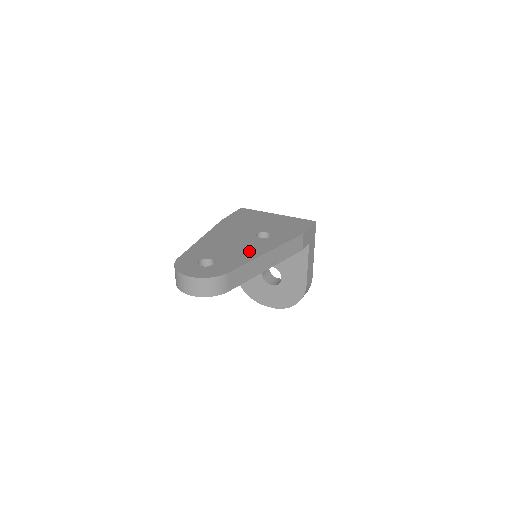
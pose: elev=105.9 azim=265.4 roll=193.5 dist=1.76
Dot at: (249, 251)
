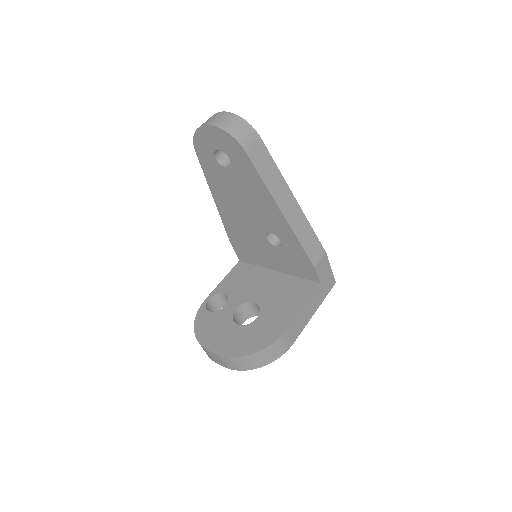
Dot at: occluded
